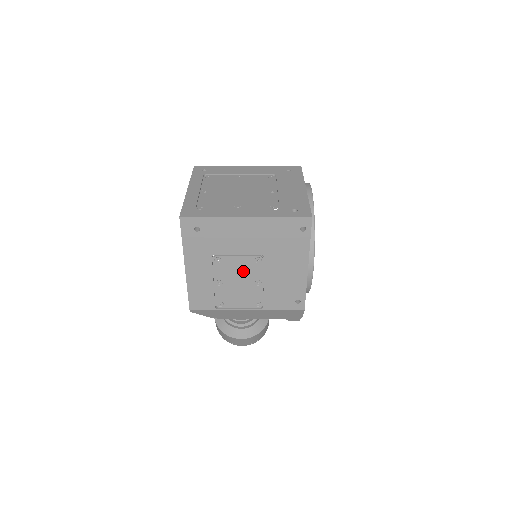
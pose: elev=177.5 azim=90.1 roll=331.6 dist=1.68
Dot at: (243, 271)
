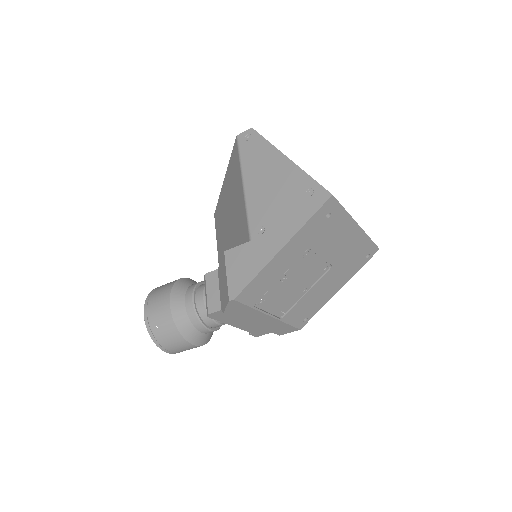
Dot at: (308, 275)
